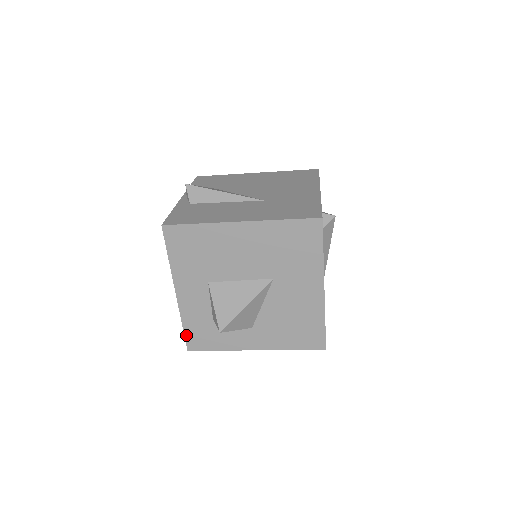
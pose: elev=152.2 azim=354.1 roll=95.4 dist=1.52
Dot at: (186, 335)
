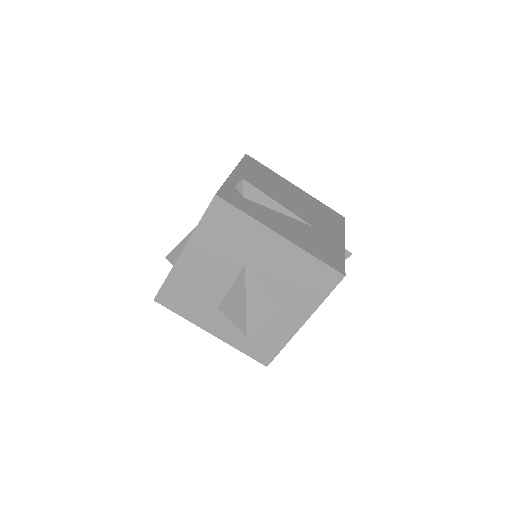
Dot at: (252, 357)
